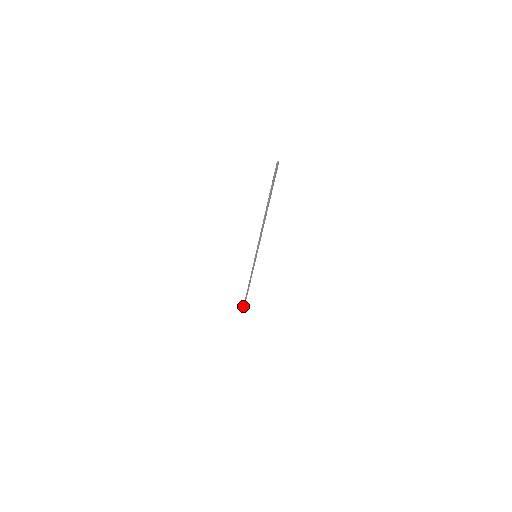
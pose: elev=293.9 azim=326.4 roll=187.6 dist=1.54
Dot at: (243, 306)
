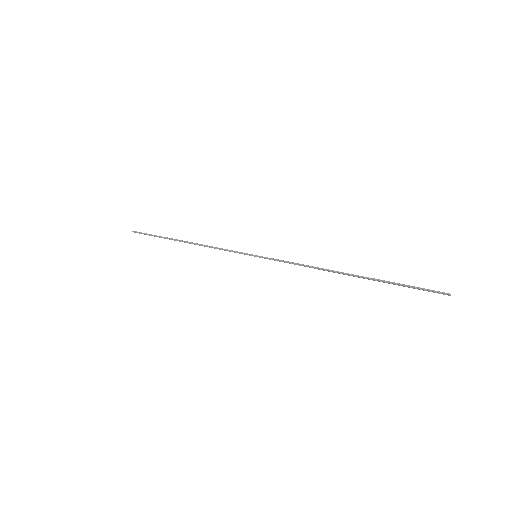
Dot at: occluded
